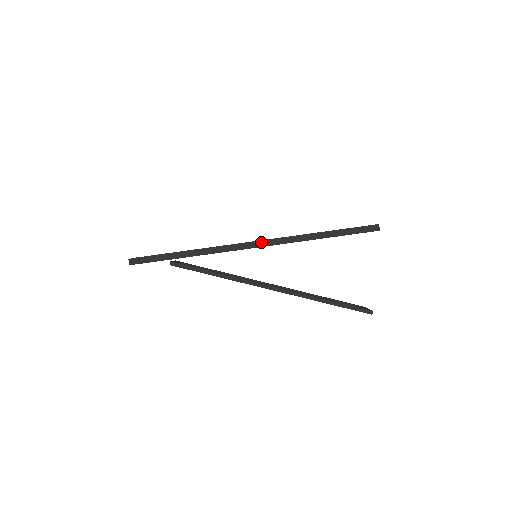
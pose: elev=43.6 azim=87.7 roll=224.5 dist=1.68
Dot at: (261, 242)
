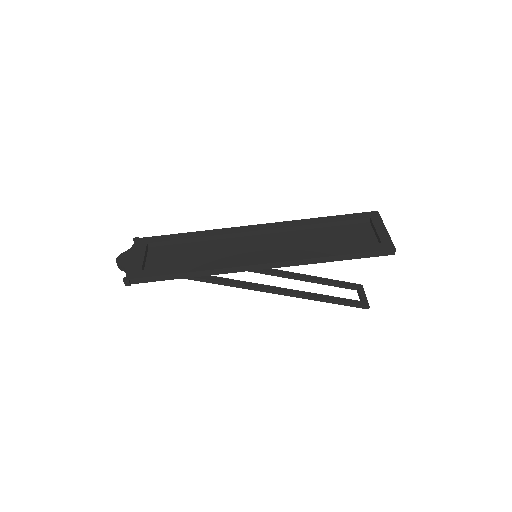
Dot at: (263, 265)
